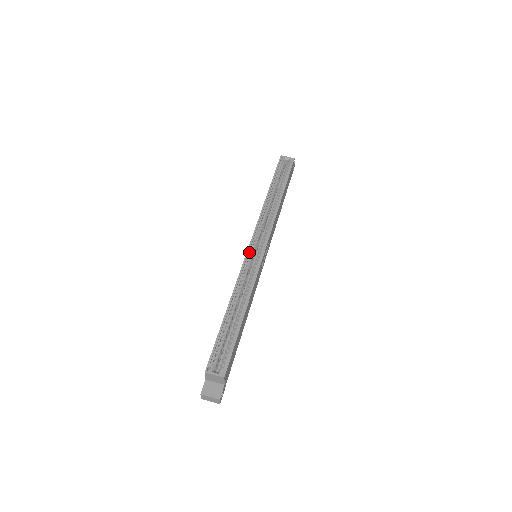
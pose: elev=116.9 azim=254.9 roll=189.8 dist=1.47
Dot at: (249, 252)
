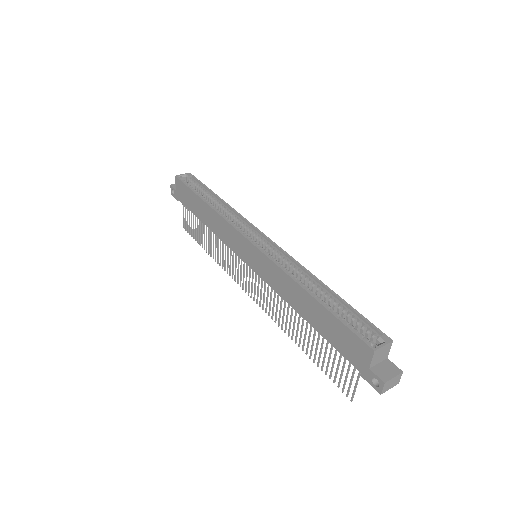
Dot at: (257, 248)
